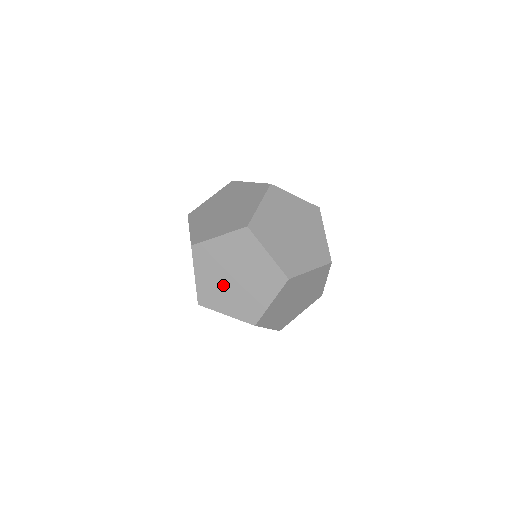
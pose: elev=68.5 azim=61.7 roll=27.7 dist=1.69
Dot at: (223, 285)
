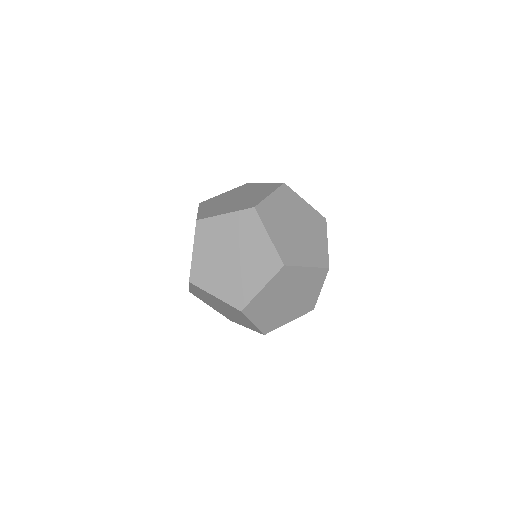
Dot at: (285, 221)
